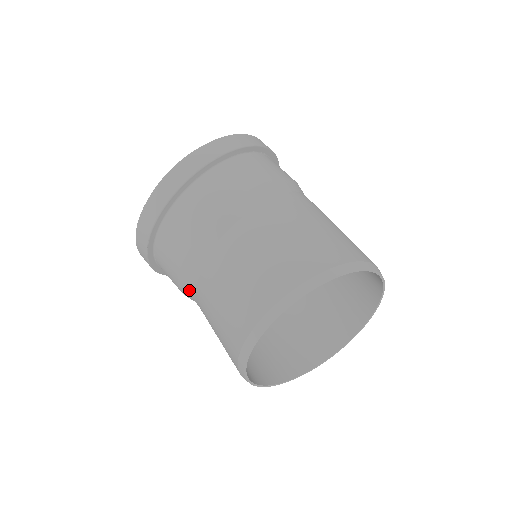
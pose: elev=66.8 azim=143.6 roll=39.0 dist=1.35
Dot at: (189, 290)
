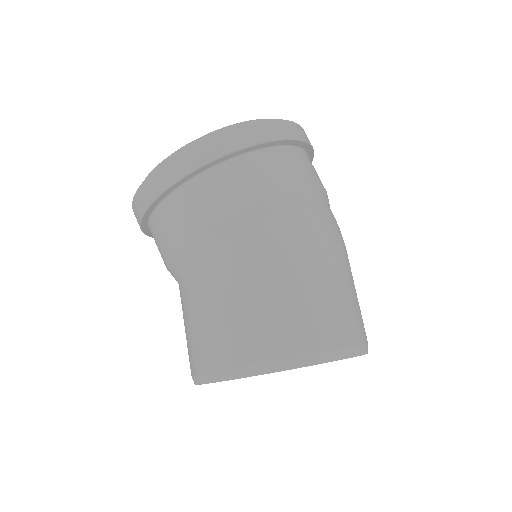
Dot at: occluded
